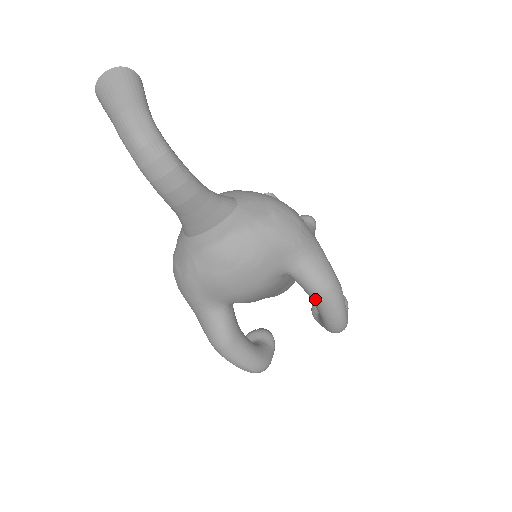
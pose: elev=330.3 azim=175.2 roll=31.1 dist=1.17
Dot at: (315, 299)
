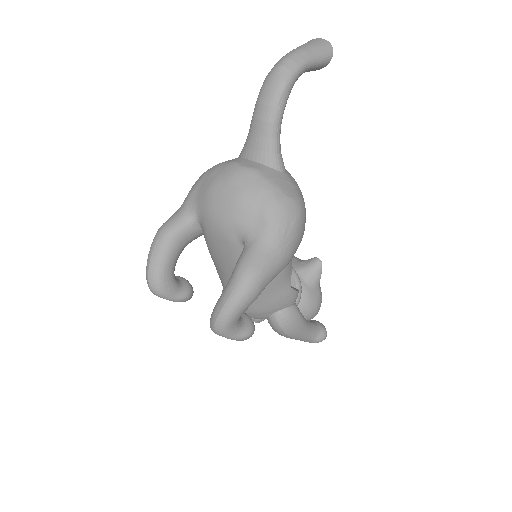
Dot at: (232, 274)
